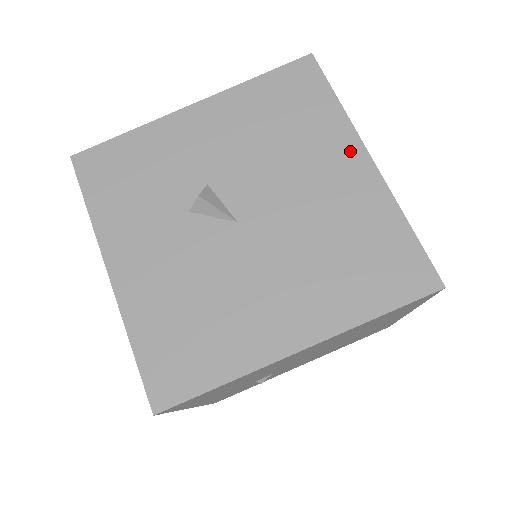
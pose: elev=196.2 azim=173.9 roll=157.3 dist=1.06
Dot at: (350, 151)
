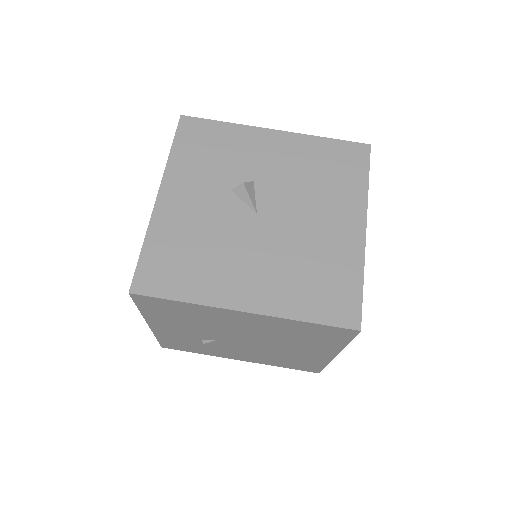
Dot at: (355, 215)
